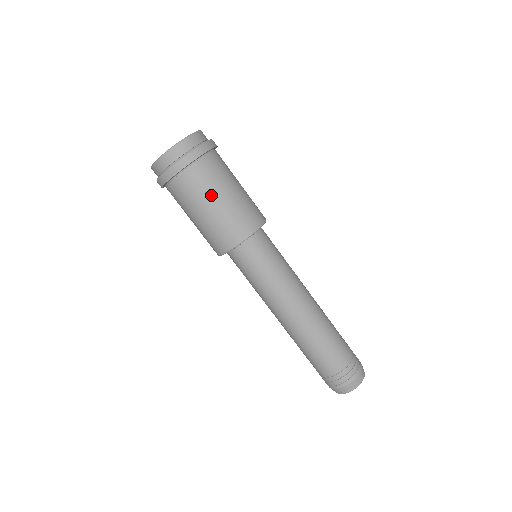
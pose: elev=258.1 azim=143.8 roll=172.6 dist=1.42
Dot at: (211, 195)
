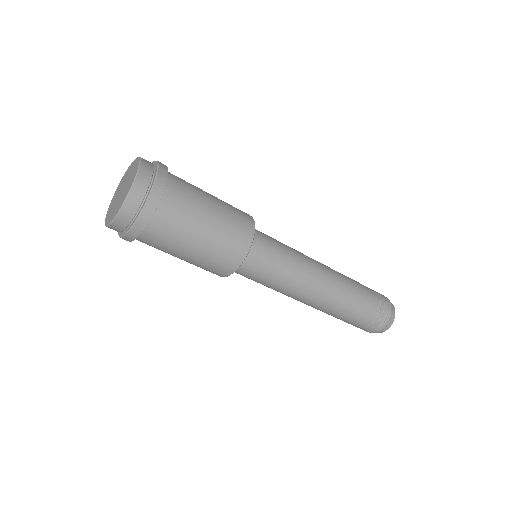
Dot at: (171, 254)
